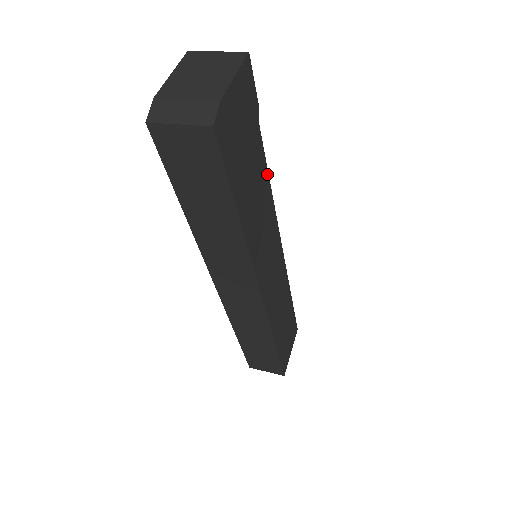
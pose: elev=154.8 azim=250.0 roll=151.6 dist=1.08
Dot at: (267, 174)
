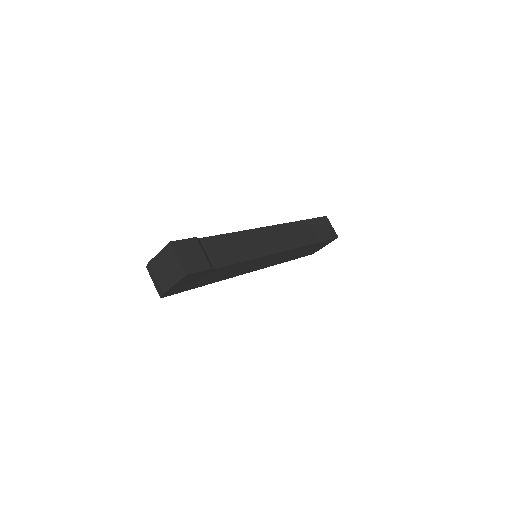
Dot at: (239, 263)
